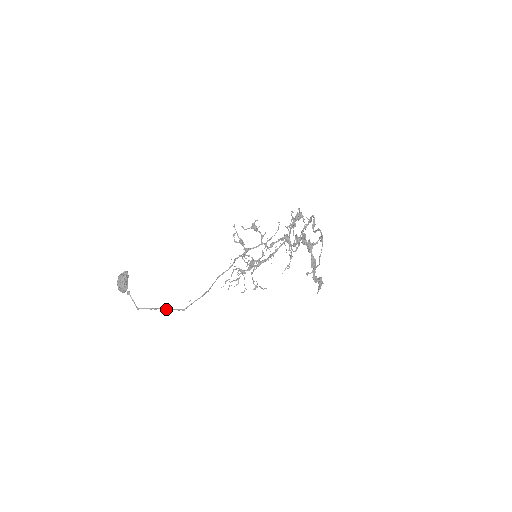
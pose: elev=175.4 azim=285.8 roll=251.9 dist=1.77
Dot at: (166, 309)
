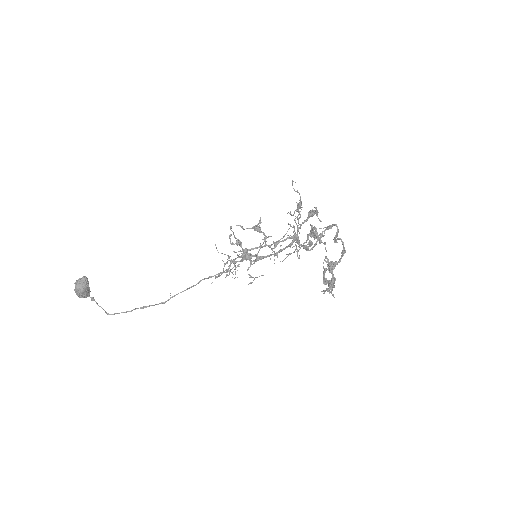
Dot at: (143, 307)
